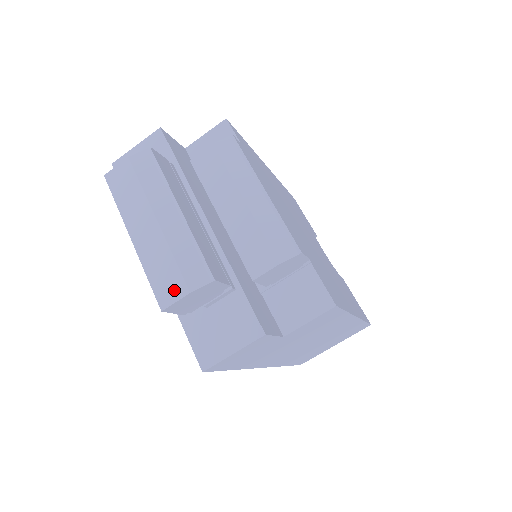
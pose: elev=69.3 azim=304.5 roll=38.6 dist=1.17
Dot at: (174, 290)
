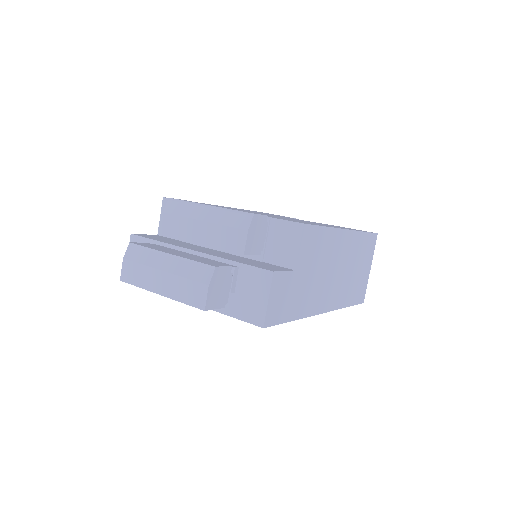
Dot at: (200, 293)
